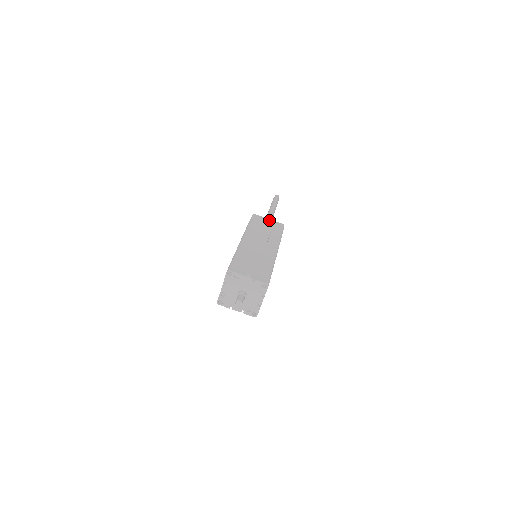
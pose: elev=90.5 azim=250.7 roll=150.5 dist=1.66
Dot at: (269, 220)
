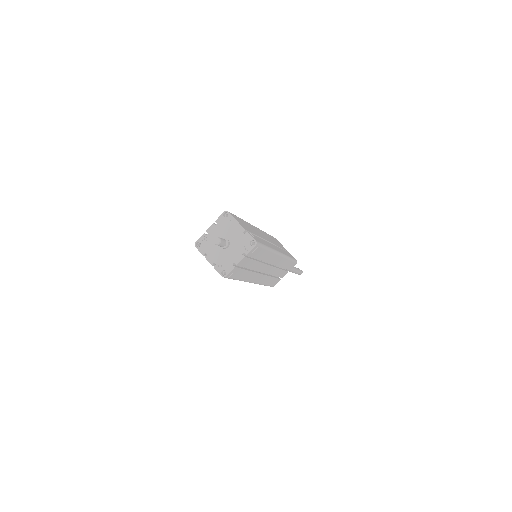
Dot at: occluded
